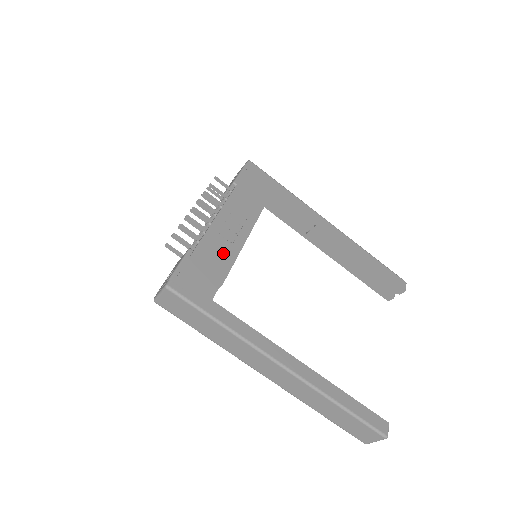
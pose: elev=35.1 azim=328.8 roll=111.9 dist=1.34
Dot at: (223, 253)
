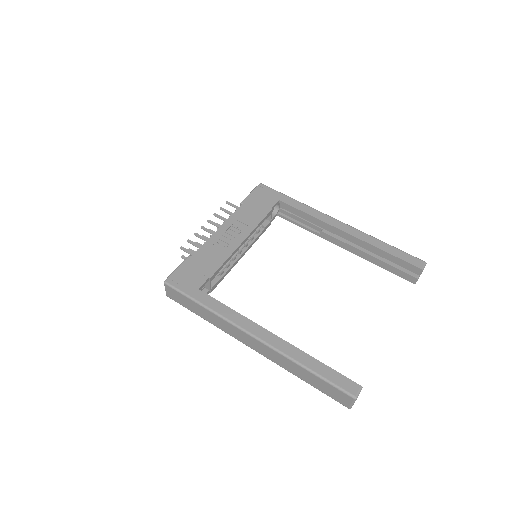
Dot at: (217, 255)
